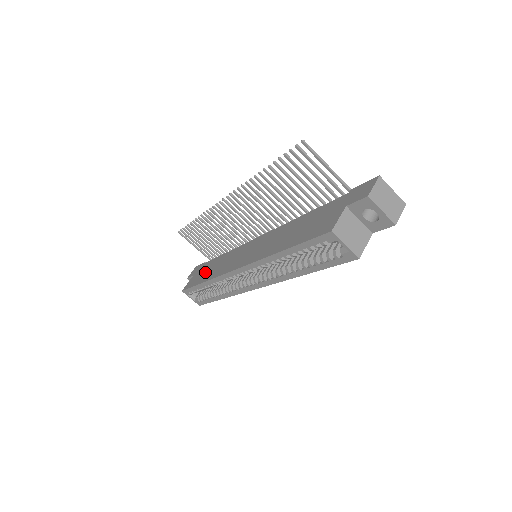
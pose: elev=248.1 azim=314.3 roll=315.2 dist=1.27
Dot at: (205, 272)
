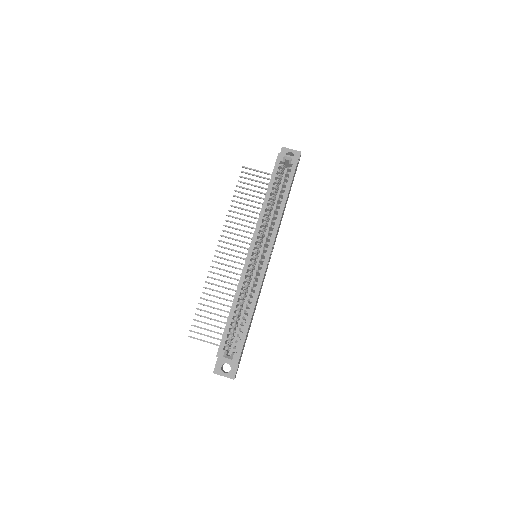
Dot at: occluded
